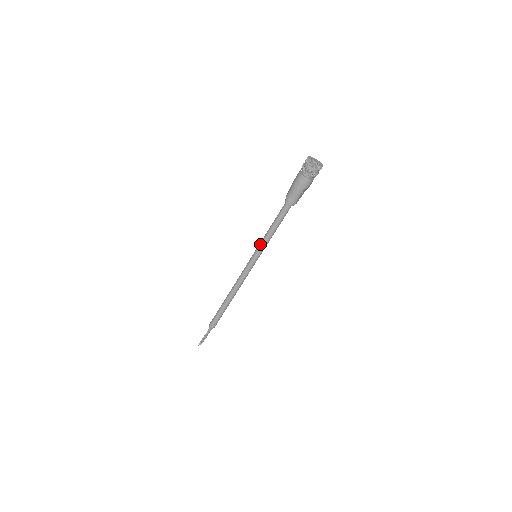
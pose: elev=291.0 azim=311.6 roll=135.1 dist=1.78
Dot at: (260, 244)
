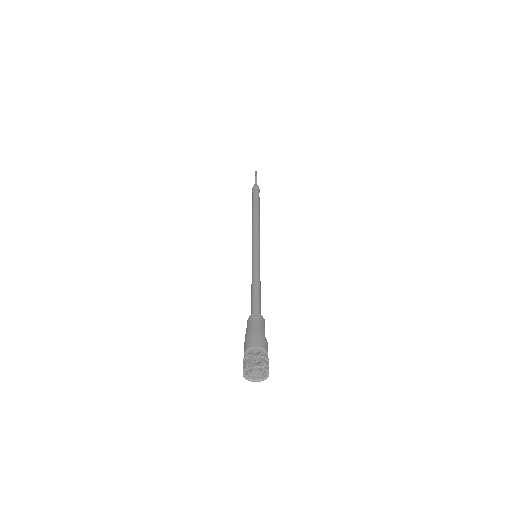
Dot at: occluded
